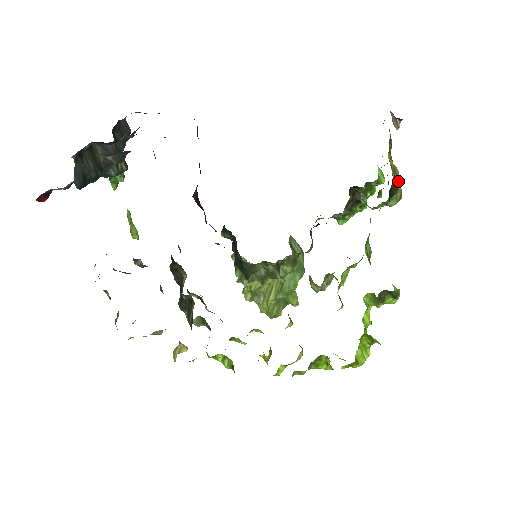
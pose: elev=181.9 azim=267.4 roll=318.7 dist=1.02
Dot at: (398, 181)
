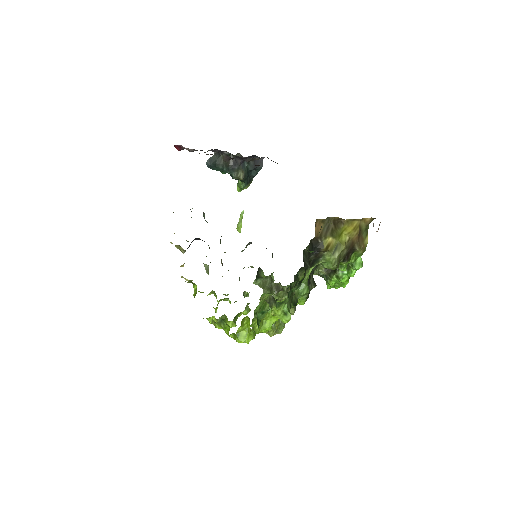
Dot at: (338, 252)
